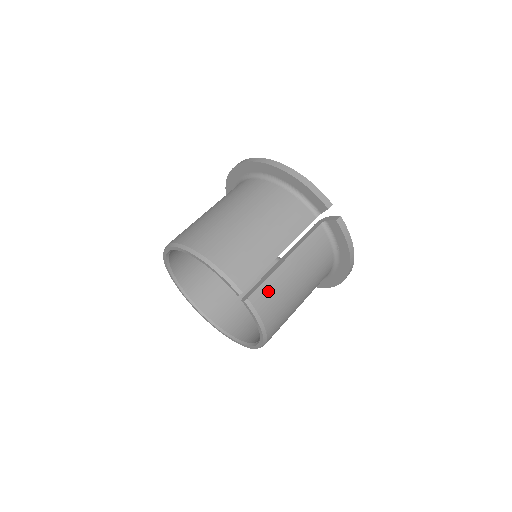
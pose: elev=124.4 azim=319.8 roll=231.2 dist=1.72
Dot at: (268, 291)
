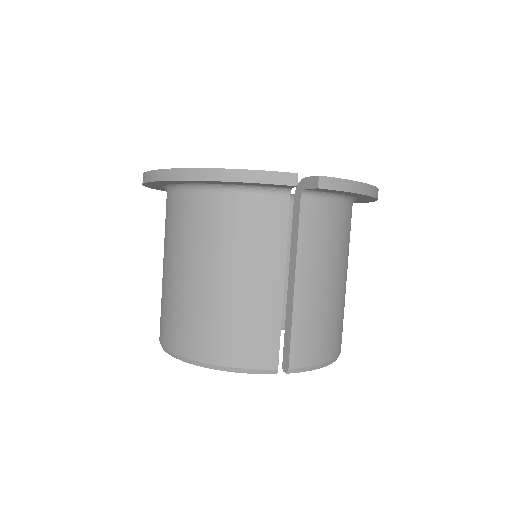
Dot at: (303, 337)
